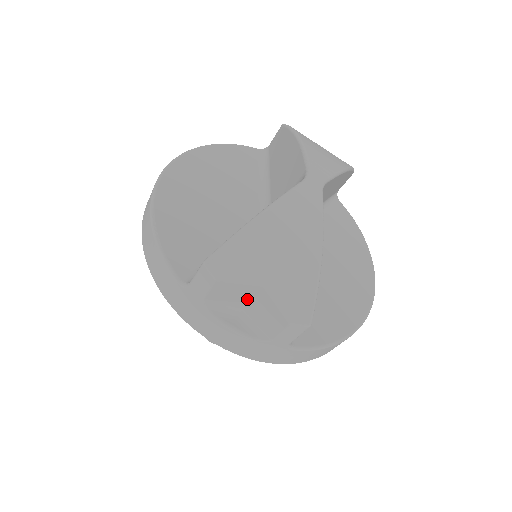
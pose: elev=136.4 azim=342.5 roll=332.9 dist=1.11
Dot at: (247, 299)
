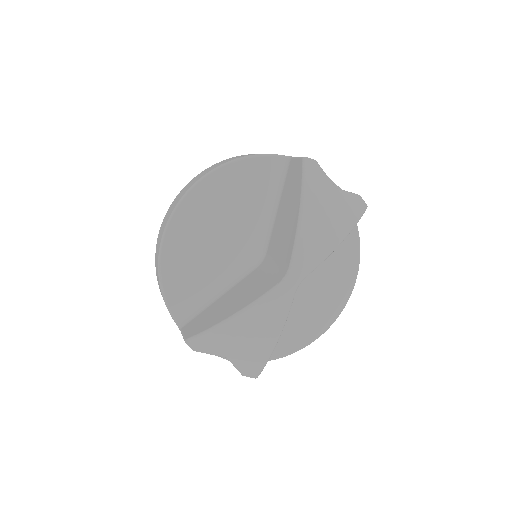
Dot at: occluded
